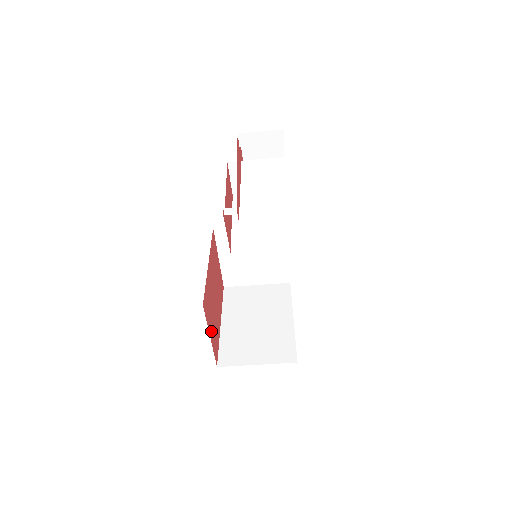
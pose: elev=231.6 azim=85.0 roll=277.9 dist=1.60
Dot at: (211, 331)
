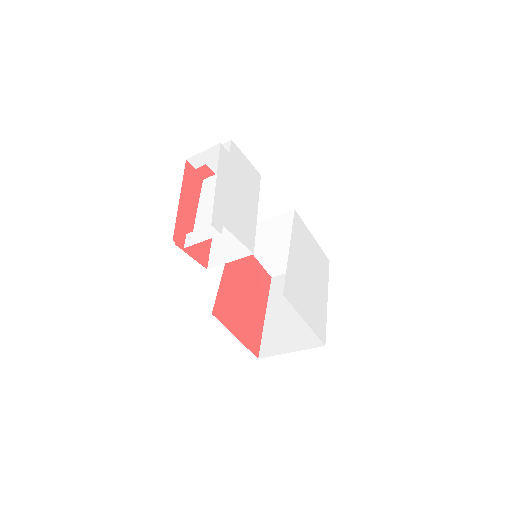
Dot at: (238, 330)
